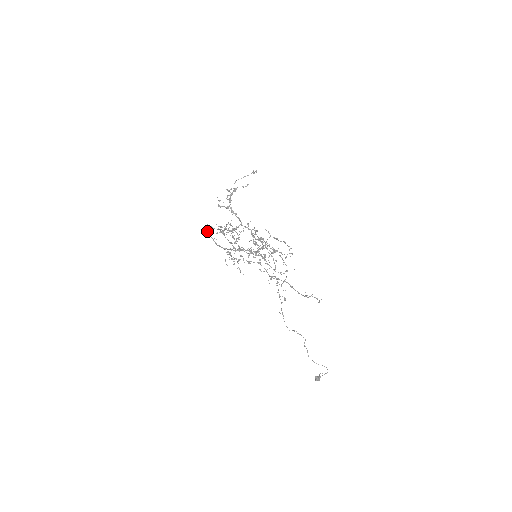
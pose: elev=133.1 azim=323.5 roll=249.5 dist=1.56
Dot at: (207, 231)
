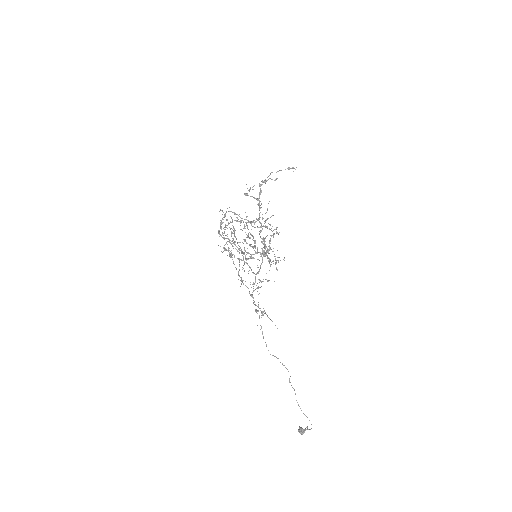
Dot at: (225, 215)
